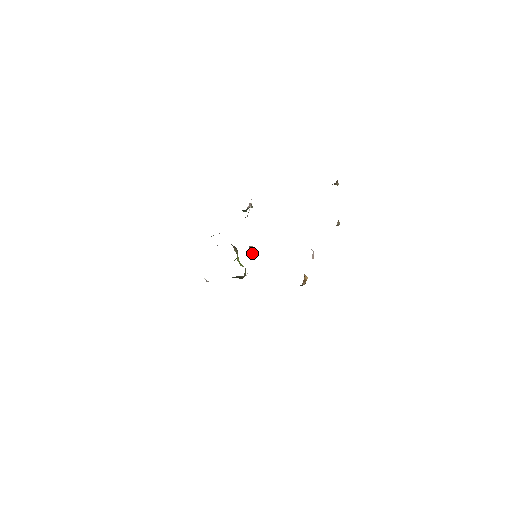
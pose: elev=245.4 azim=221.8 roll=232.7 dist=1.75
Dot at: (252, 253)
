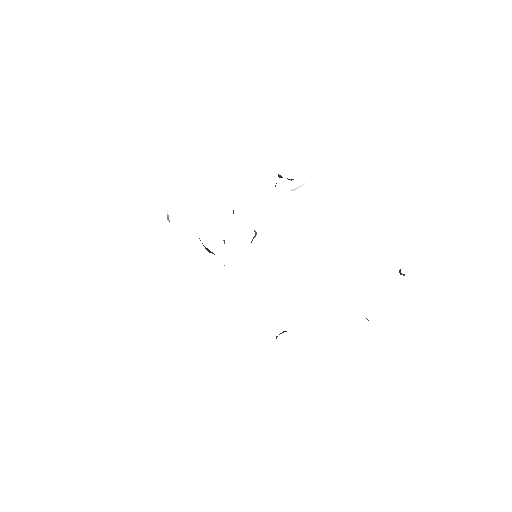
Dot at: (251, 242)
